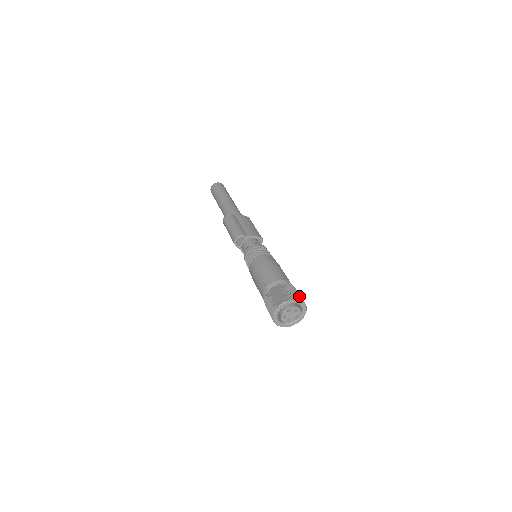
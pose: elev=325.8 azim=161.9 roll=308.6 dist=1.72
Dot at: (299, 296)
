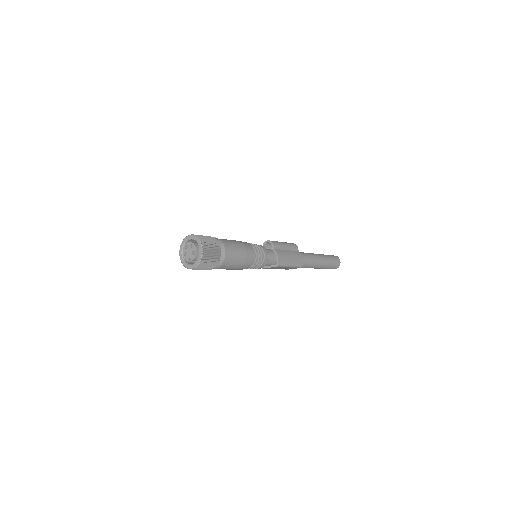
Dot at: (208, 252)
